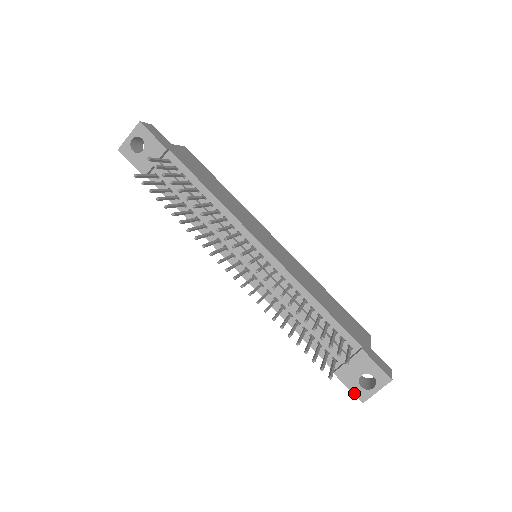
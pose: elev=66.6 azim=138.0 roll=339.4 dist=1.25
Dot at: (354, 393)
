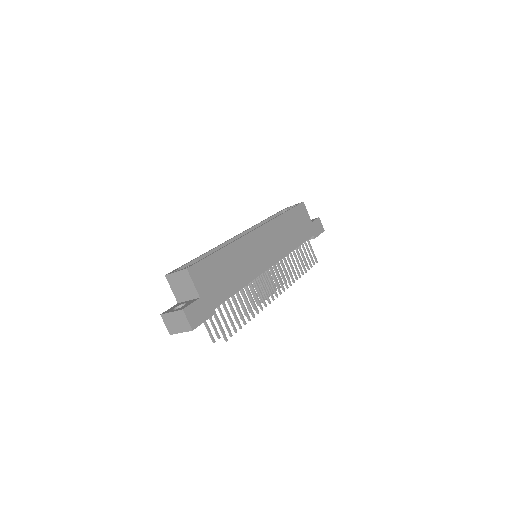
Dot at: occluded
